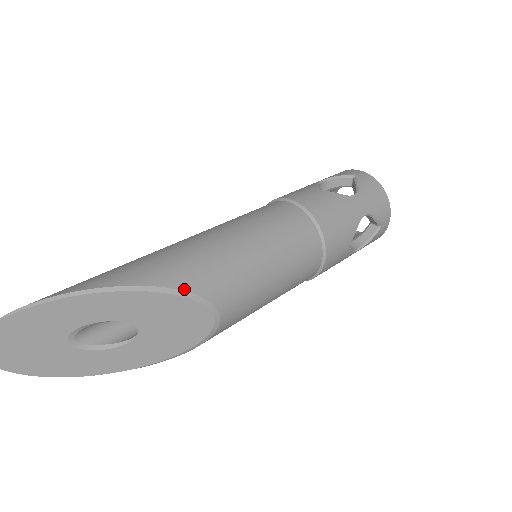
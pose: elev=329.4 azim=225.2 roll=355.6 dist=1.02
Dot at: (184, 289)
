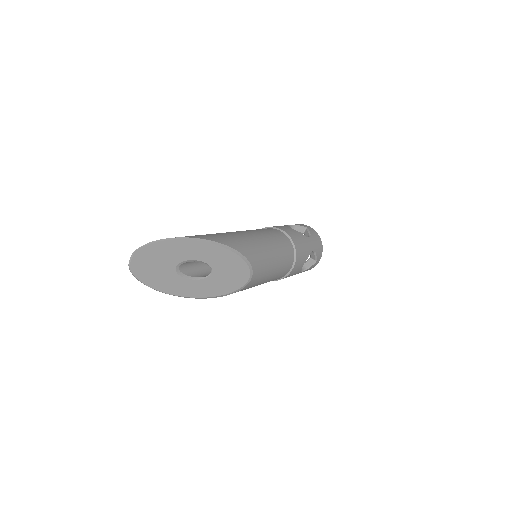
Dot at: (244, 255)
